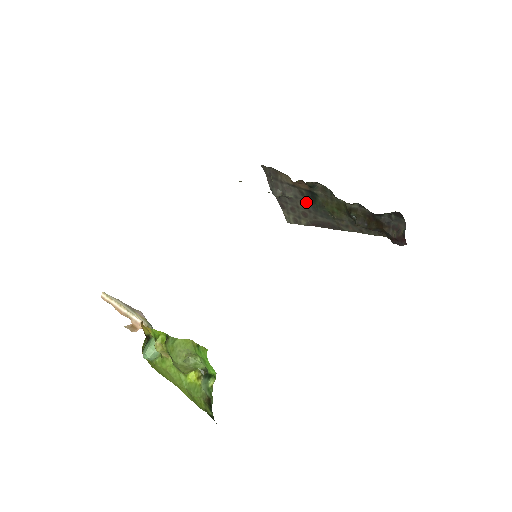
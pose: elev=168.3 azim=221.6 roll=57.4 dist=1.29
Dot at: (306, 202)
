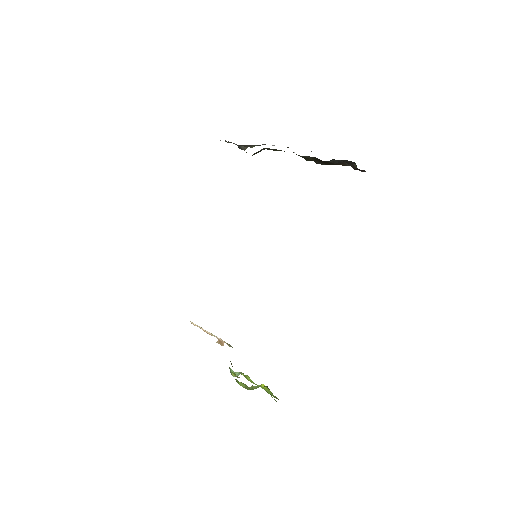
Dot at: occluded
